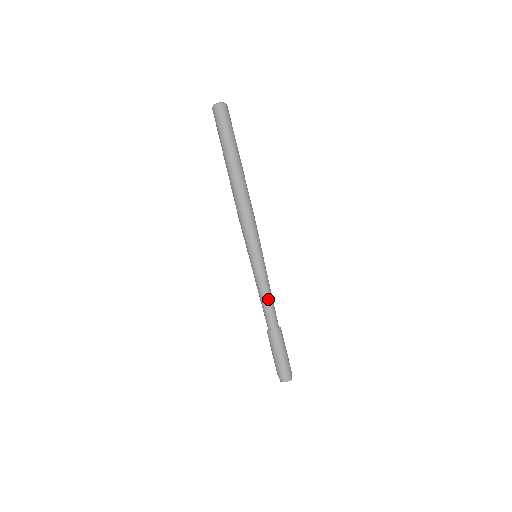
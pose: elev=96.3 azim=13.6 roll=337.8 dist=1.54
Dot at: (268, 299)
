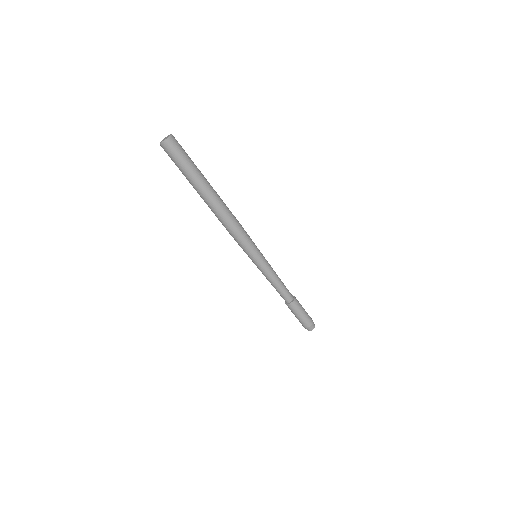
Dot at: (277, 286)
